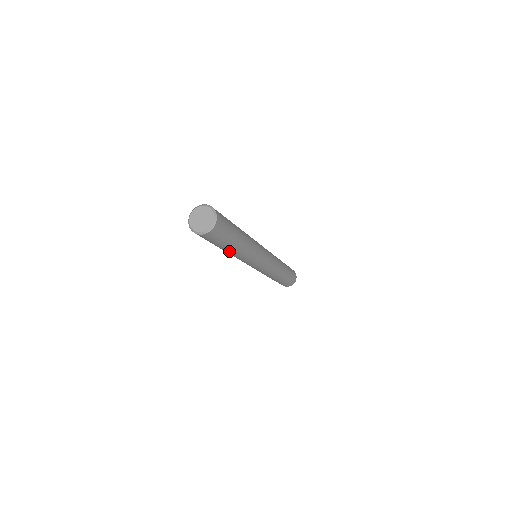
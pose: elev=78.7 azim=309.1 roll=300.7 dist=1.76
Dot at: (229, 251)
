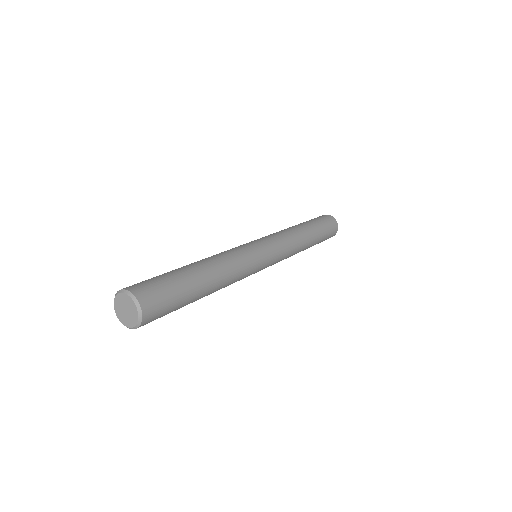
Dot at: occluded
